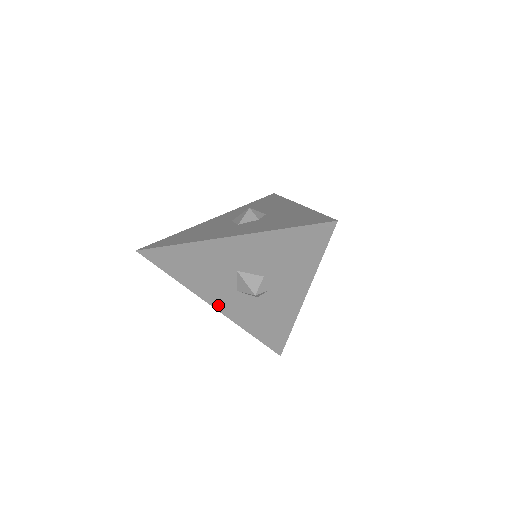
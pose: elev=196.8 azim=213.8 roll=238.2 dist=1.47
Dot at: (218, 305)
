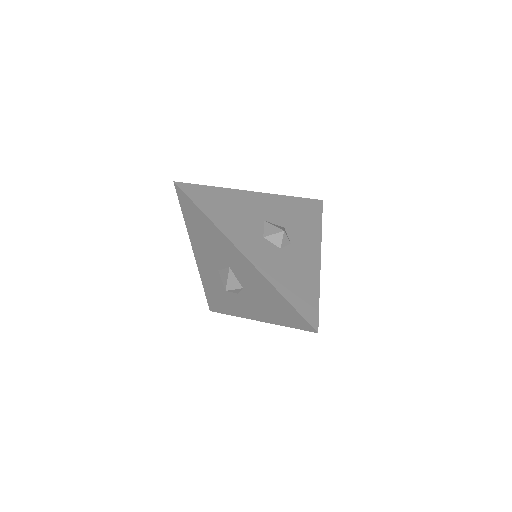
Dot at: (199, 258)
